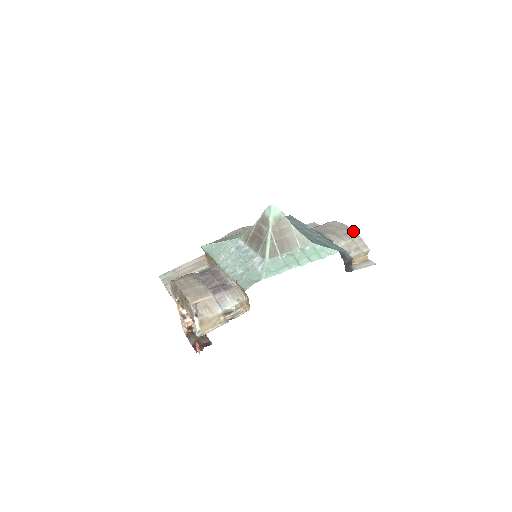
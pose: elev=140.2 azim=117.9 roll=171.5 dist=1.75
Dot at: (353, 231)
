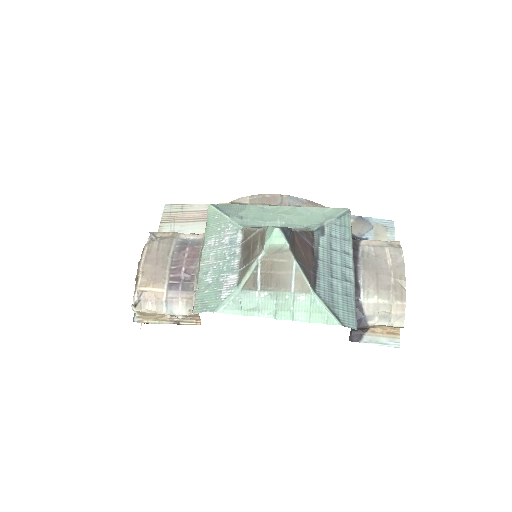
Dot at: (405, 286)
